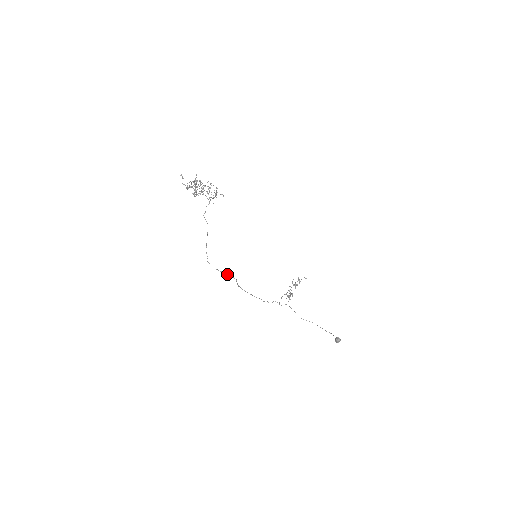
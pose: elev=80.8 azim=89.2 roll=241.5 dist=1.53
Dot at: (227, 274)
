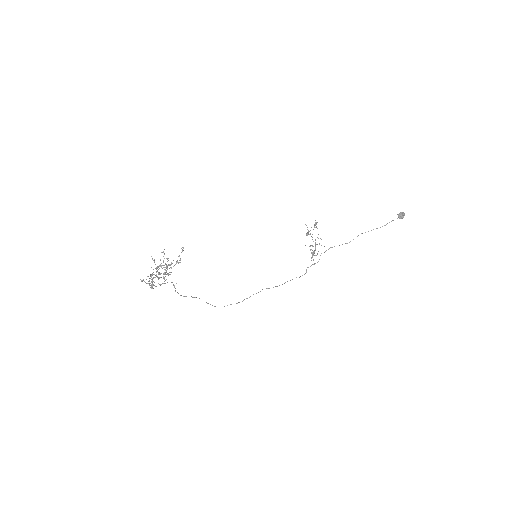
Dot at: occluded
